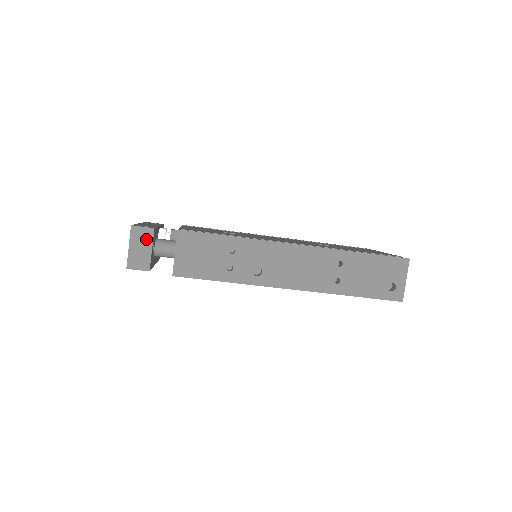
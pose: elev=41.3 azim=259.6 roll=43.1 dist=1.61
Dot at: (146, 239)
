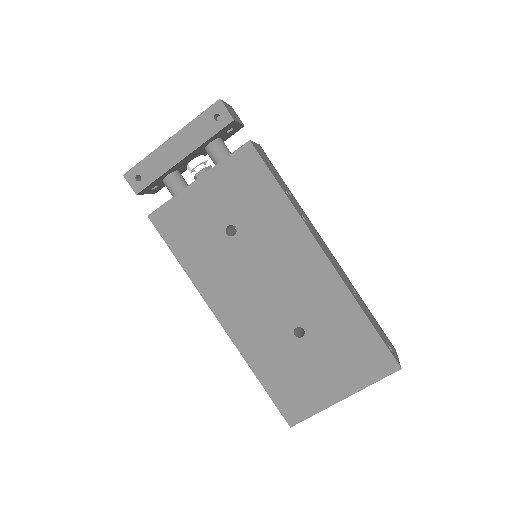
Dot at: (238, 119)
